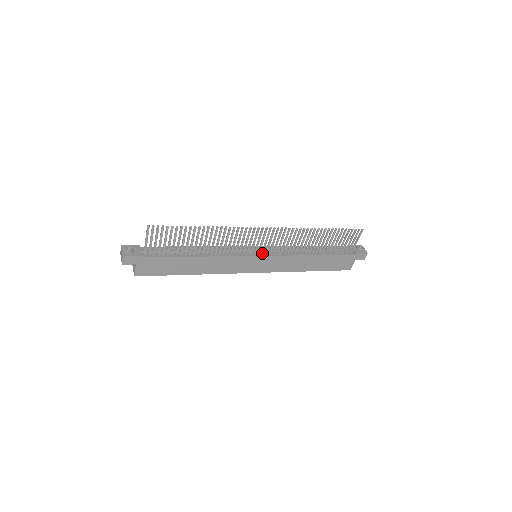
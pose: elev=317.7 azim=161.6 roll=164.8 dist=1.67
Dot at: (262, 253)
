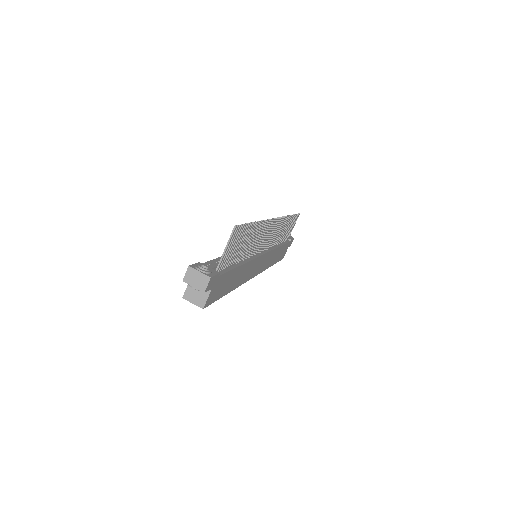
Dot at: (263, 250)
